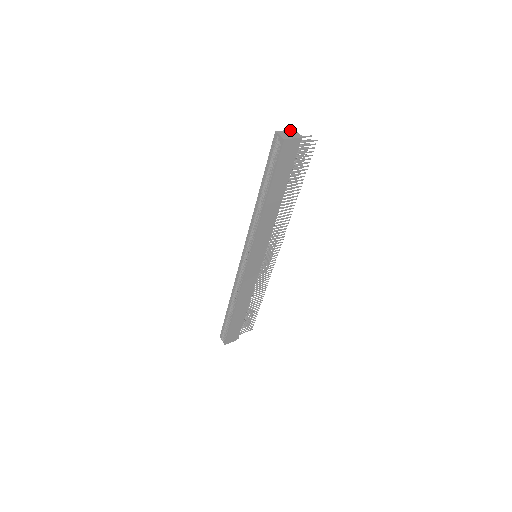
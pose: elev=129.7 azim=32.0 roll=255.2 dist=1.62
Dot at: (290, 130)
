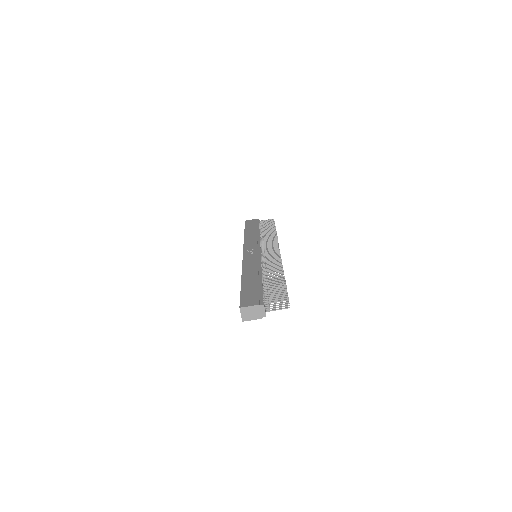
Dot at: (258, 306)
